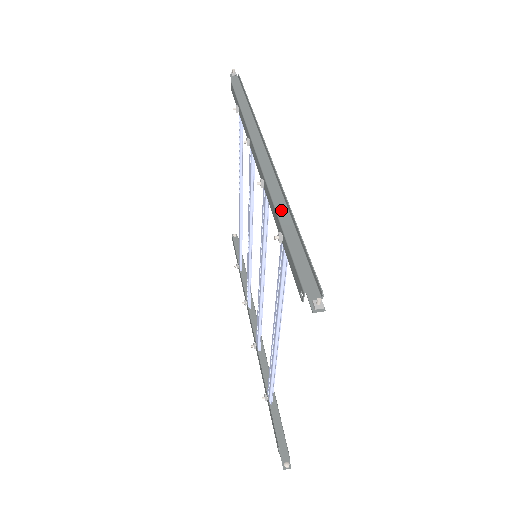
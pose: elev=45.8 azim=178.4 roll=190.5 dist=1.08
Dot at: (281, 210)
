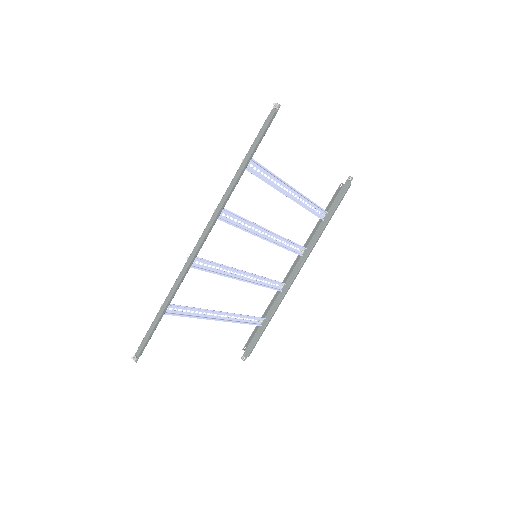
Dot at: (171, 293)
